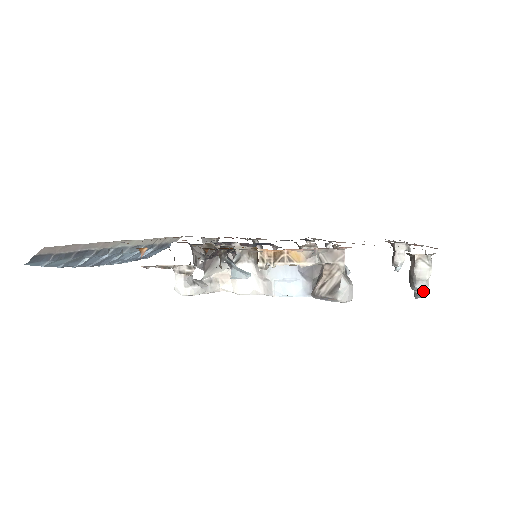
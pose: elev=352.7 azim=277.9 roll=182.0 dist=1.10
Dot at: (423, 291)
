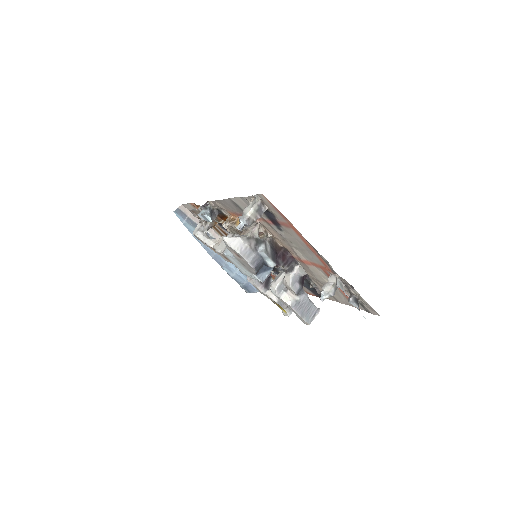
Dot at: (243, 225)
